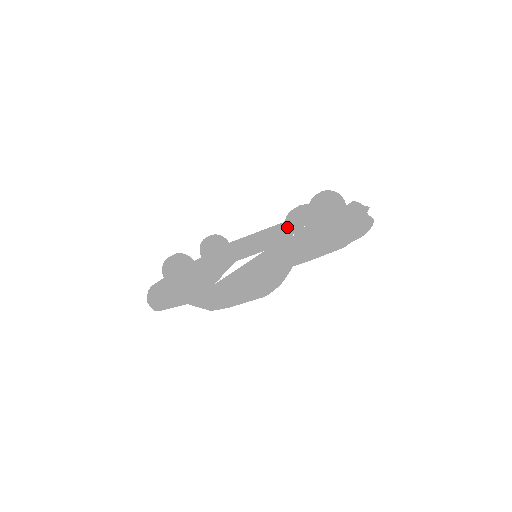
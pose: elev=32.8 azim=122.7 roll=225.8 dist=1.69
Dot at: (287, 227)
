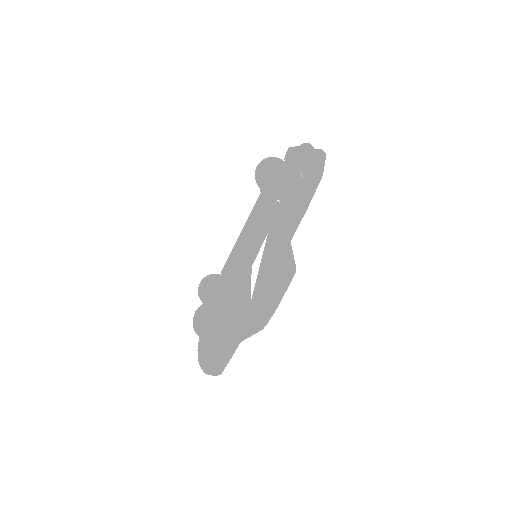
Dot at: (269, 200)
